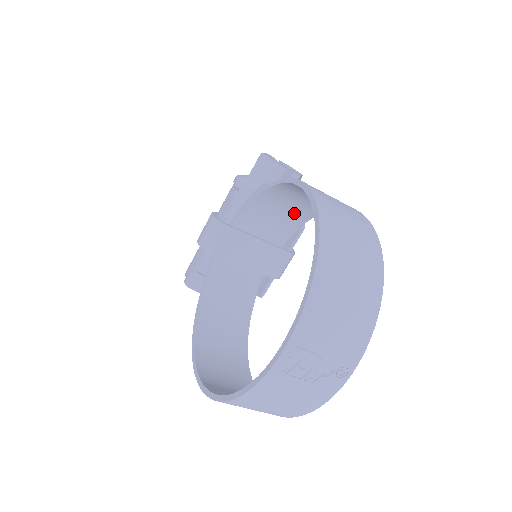
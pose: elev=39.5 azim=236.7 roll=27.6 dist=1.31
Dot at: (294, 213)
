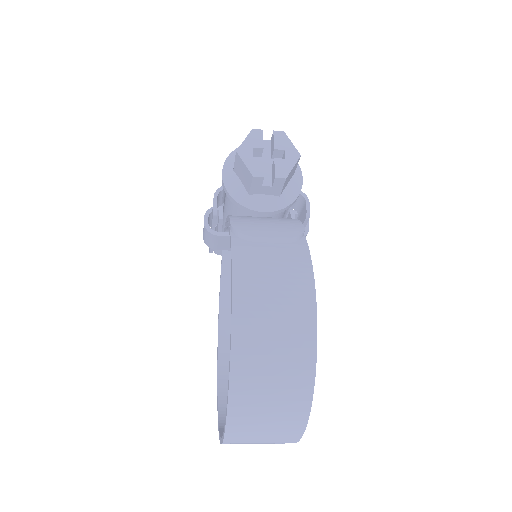
Dot at: occluded
